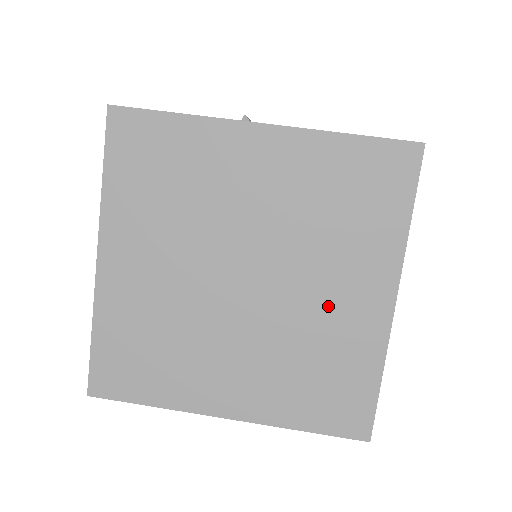
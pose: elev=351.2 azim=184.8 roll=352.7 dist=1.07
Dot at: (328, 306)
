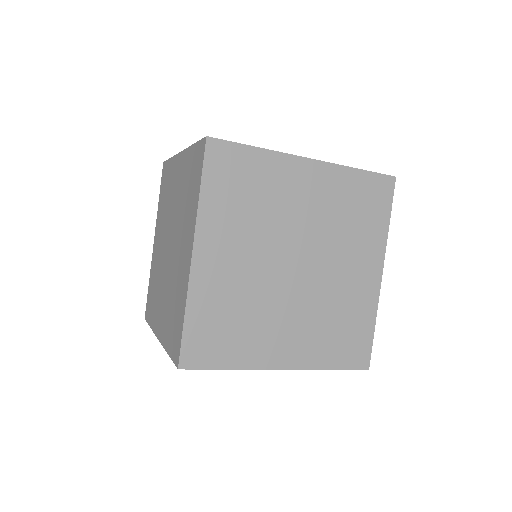
Dot at: (346, 280)
